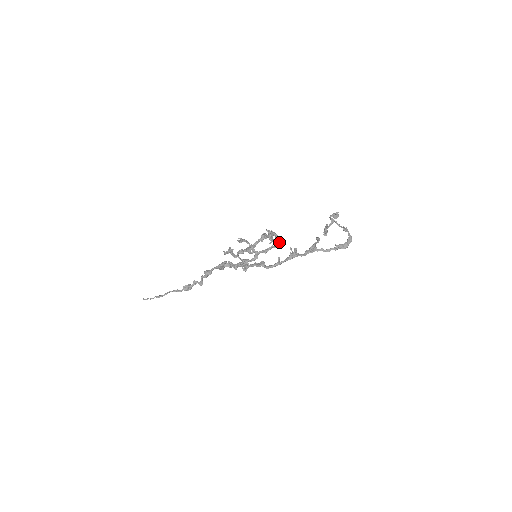
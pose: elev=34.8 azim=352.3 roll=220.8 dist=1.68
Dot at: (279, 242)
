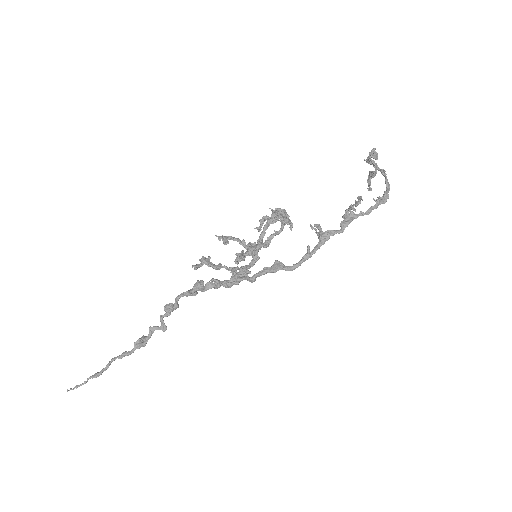
Dot at: (284, 223)
